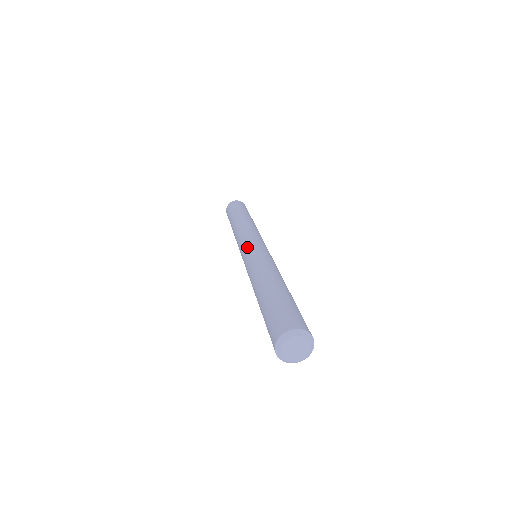
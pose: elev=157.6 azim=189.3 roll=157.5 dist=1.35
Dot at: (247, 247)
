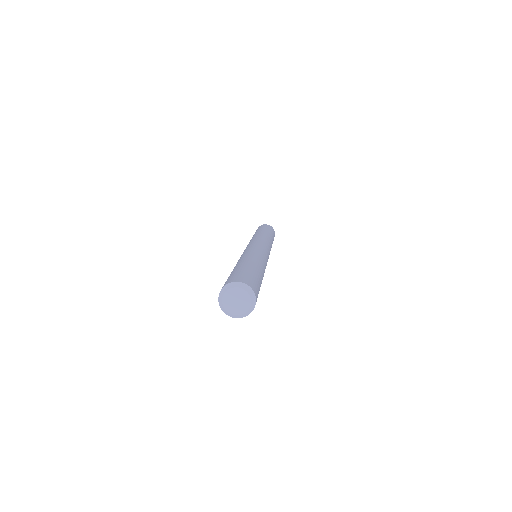
Dot at: (249, 245)
